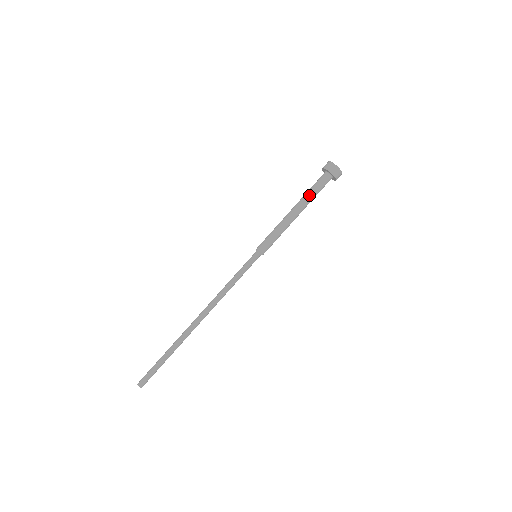
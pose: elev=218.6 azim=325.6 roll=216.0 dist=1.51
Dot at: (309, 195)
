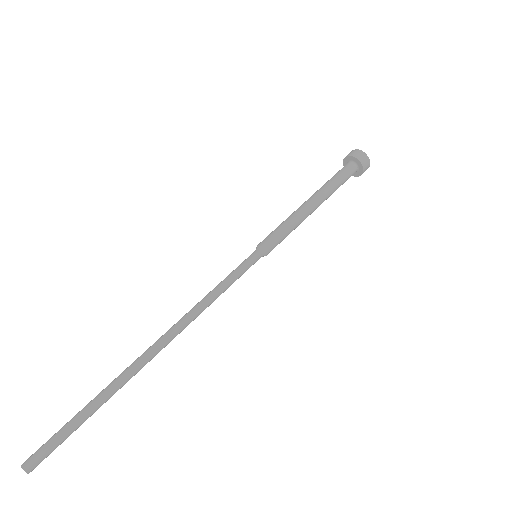
Dot at: (334, 188)
